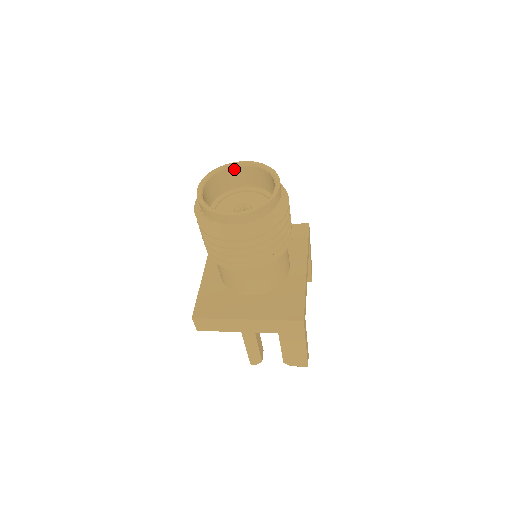
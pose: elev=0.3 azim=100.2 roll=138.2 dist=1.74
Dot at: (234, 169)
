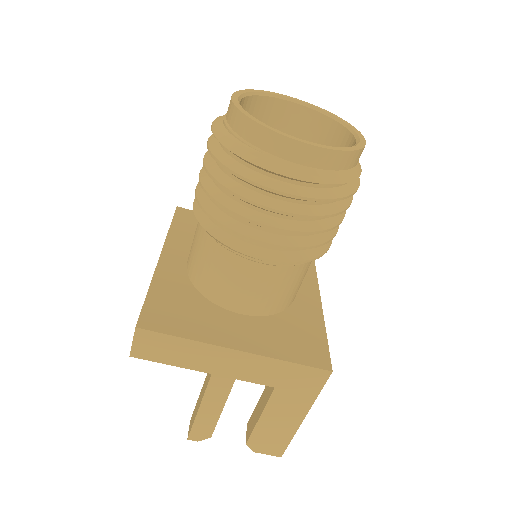
Dot at: (279, 103)
